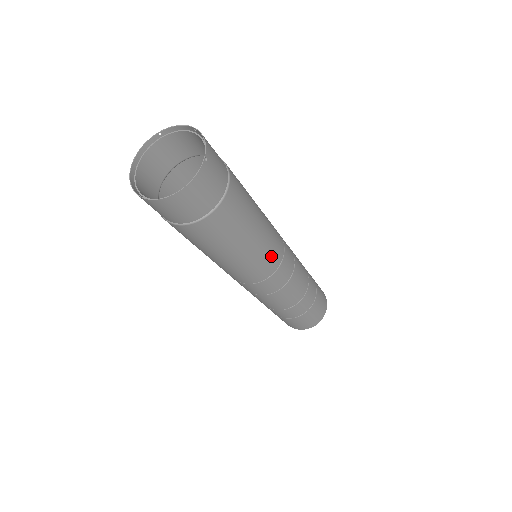
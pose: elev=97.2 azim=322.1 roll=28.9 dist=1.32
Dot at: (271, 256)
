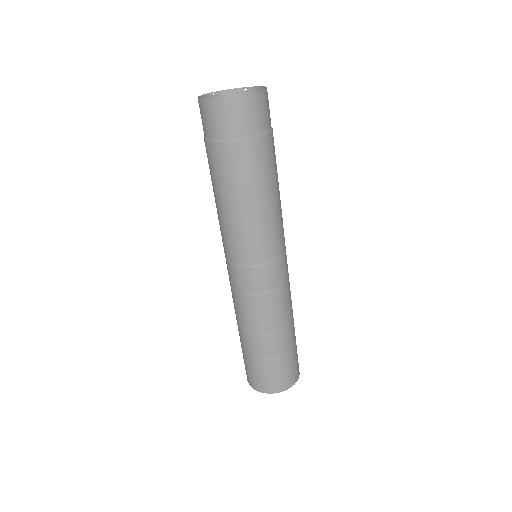
Dot at: (283, 231)
